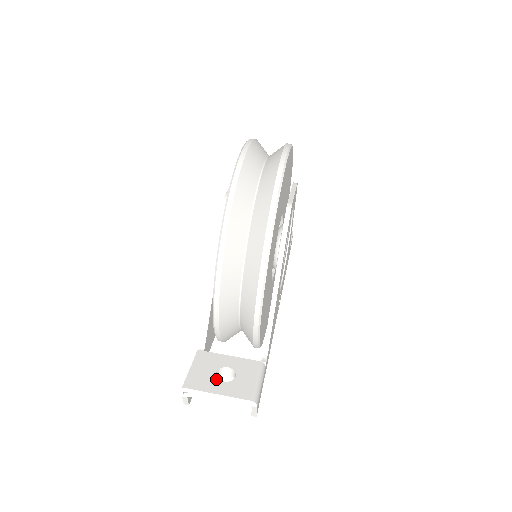
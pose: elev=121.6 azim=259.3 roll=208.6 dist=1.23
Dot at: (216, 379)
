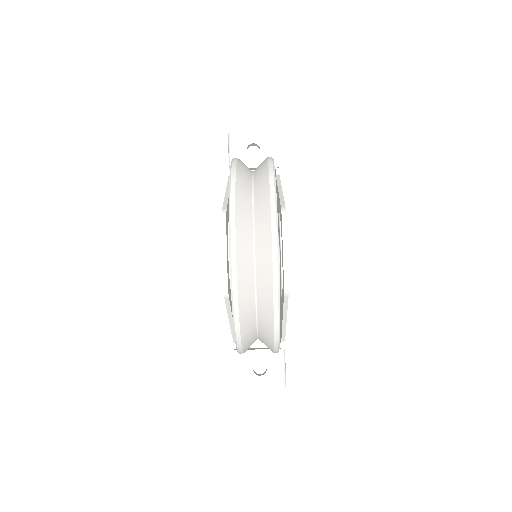
Dot at: (254, 375)
